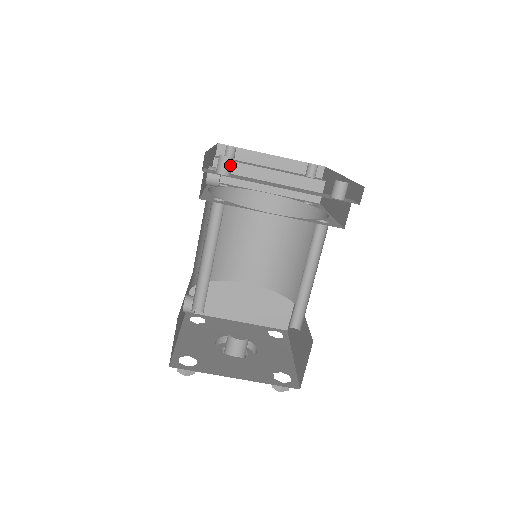
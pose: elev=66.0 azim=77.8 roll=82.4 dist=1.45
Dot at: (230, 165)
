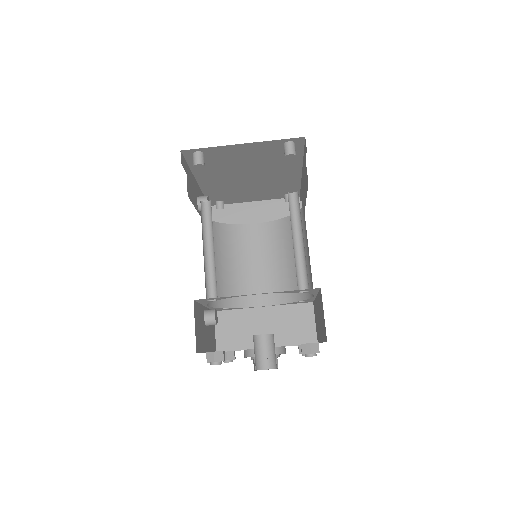
Dot at: (202, 157)
